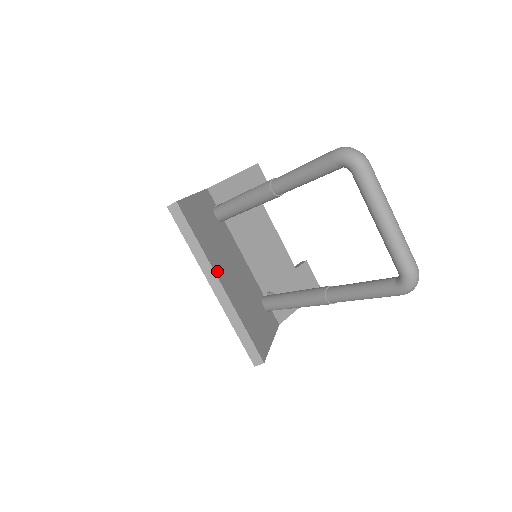
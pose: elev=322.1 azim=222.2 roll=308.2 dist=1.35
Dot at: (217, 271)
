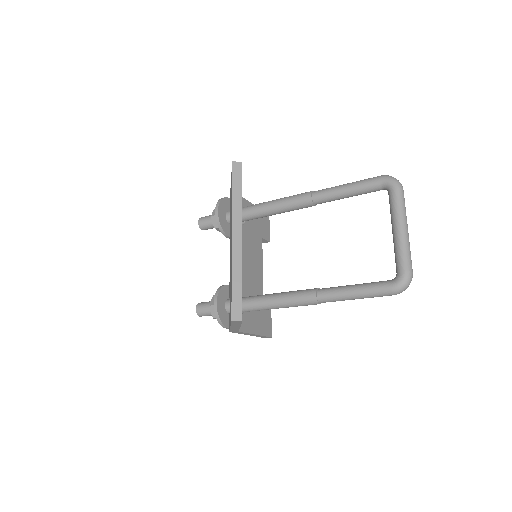
Dot at: occluded
